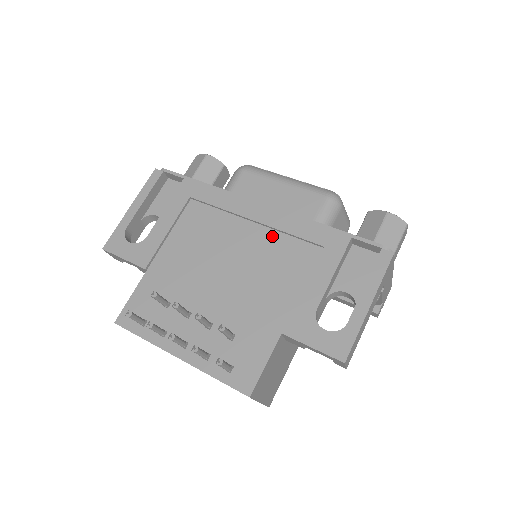
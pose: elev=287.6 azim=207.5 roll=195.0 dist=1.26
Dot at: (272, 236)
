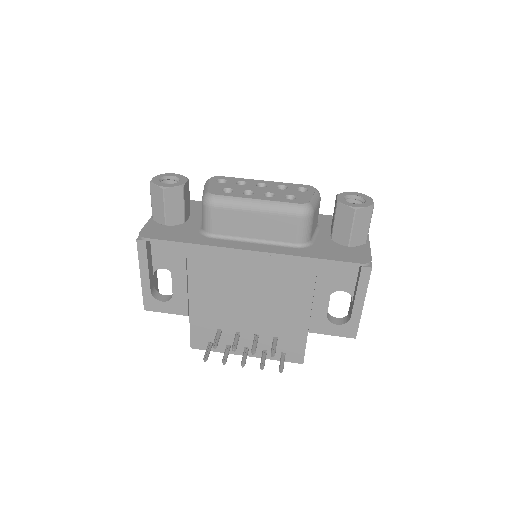
Dot at: (272, 272)
